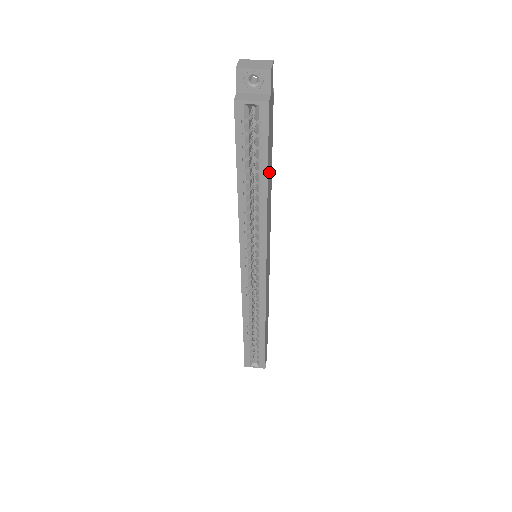
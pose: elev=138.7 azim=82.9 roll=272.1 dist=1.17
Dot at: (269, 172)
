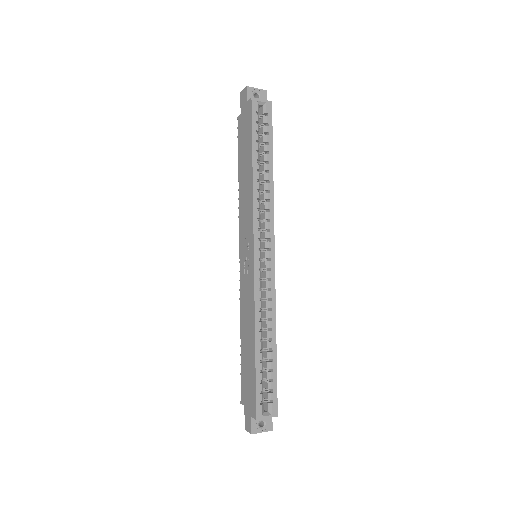
Dot at: occluded
